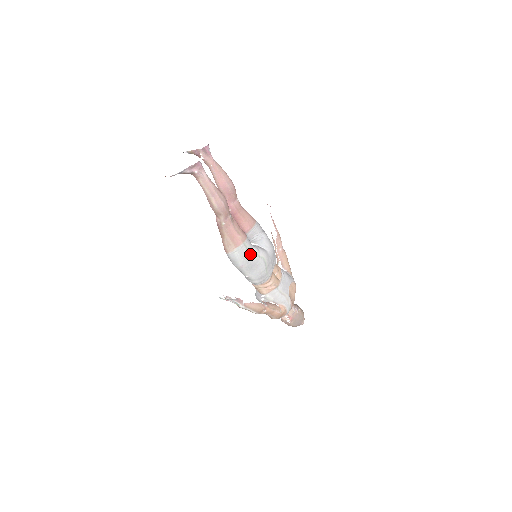
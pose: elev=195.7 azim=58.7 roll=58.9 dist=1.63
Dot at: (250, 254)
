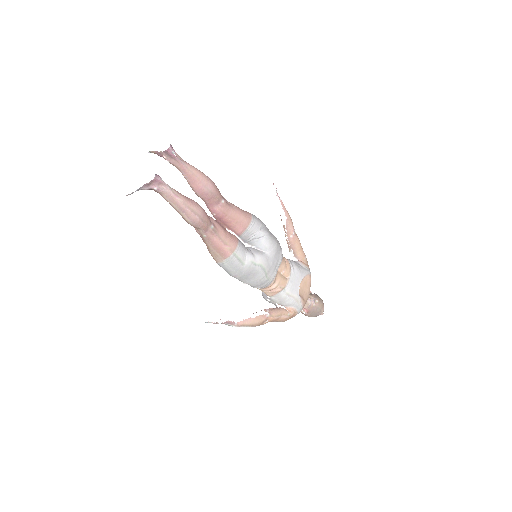
Dot at: (243, 264)
